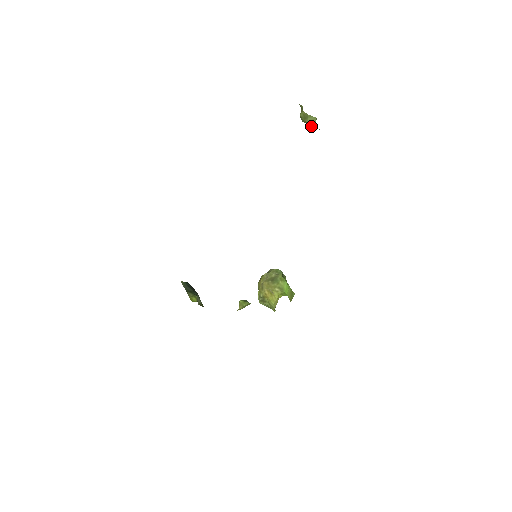
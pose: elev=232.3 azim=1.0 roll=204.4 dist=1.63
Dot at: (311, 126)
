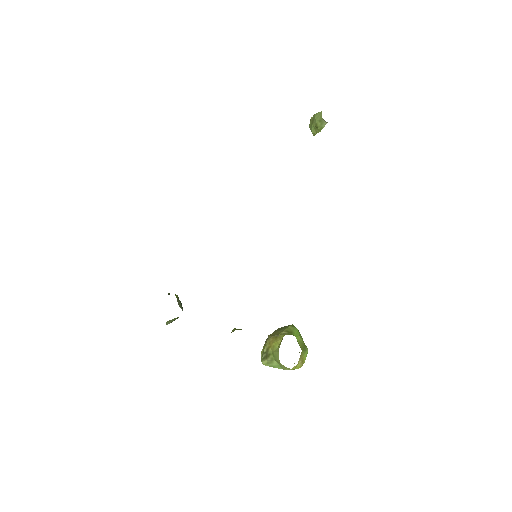
Dot at: (318, 124)
